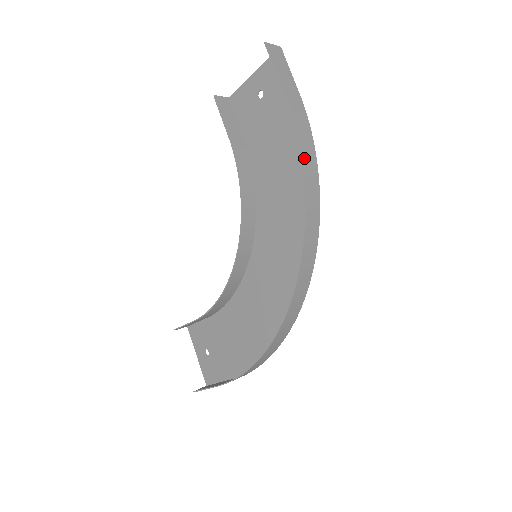
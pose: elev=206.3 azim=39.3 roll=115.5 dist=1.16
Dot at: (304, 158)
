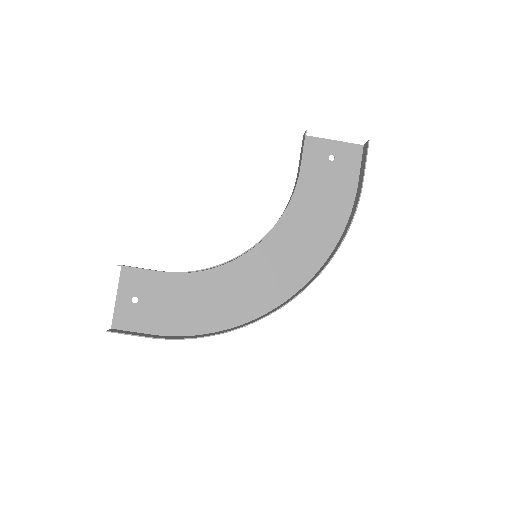
Dot at: (349, 227)
